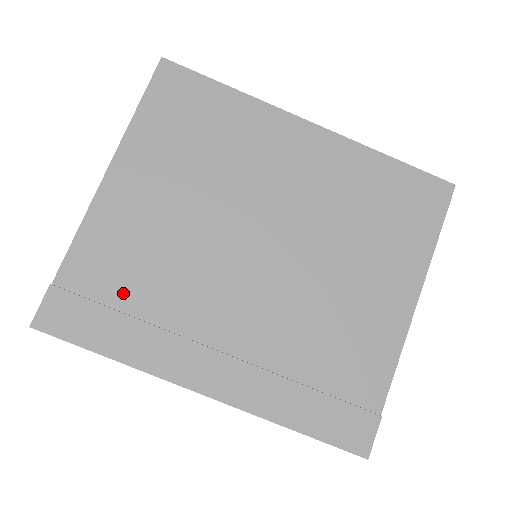
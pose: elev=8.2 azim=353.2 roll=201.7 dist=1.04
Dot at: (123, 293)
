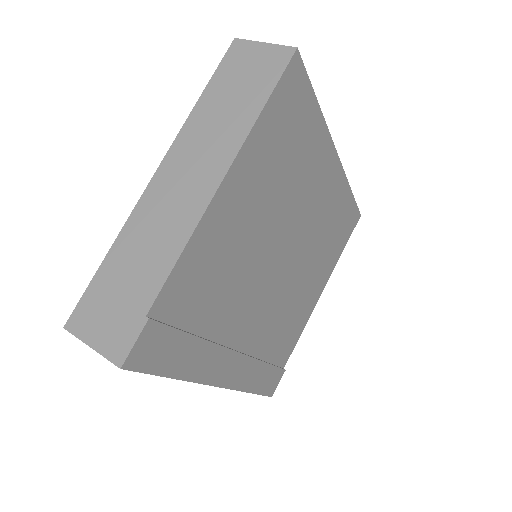
Dot at: (197, 315)
